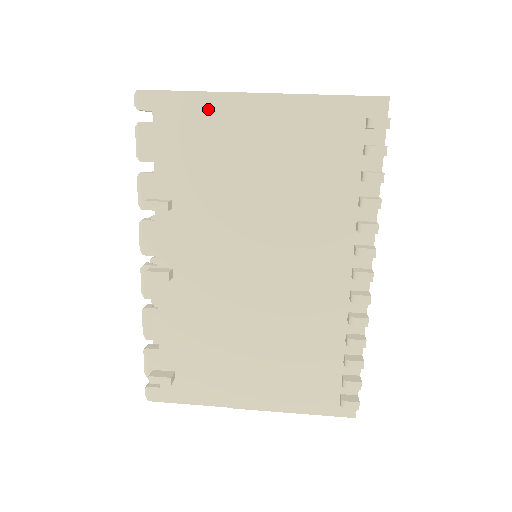
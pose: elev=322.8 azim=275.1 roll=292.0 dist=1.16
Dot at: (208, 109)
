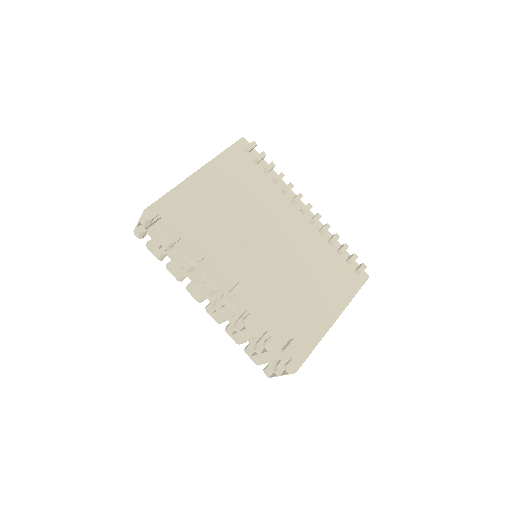
Dot at: (183, 193)
